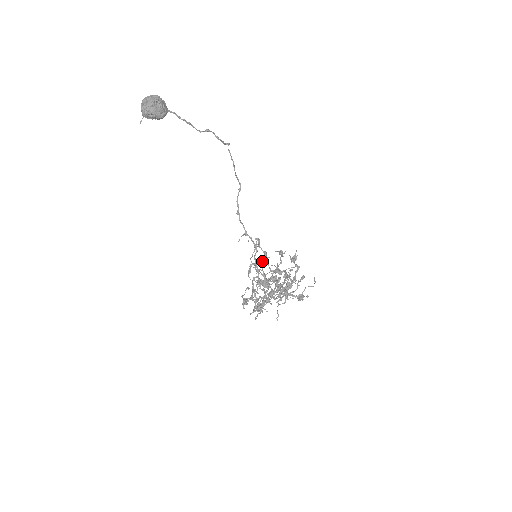
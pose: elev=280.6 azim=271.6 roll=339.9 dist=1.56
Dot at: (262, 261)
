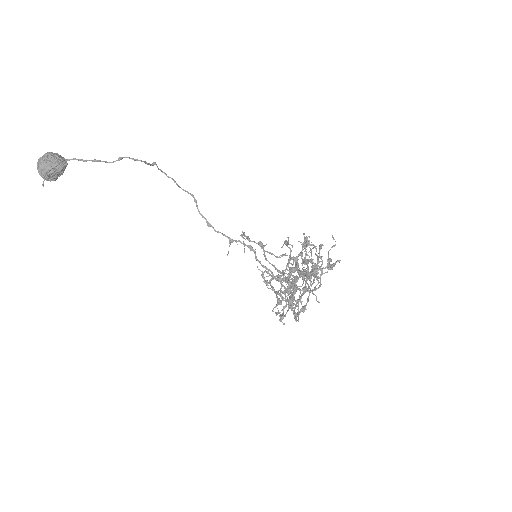
Dot at: (263, 254)
